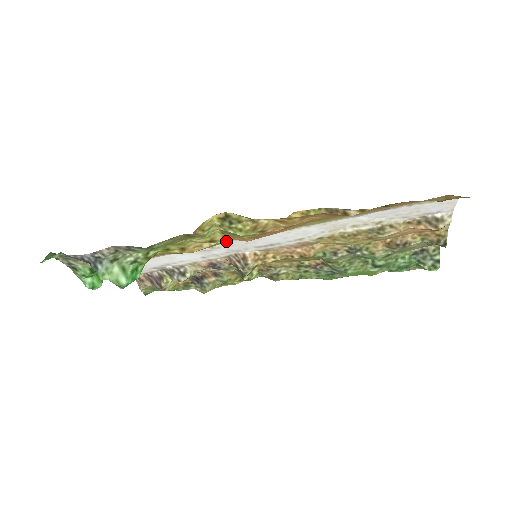
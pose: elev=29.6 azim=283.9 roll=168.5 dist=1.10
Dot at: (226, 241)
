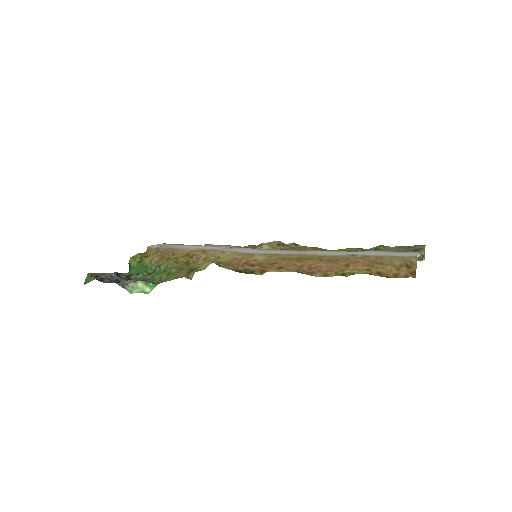
Dot at: (226, 256)
